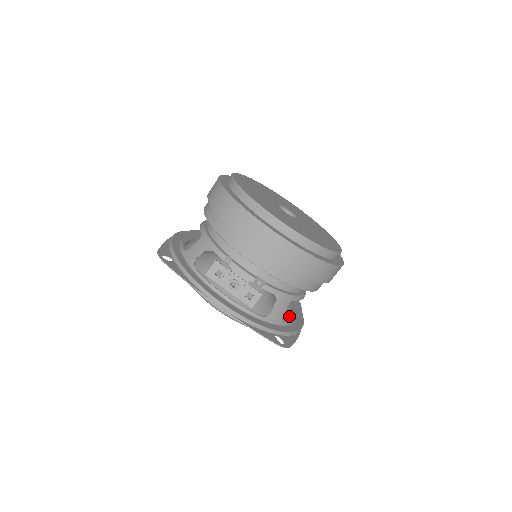
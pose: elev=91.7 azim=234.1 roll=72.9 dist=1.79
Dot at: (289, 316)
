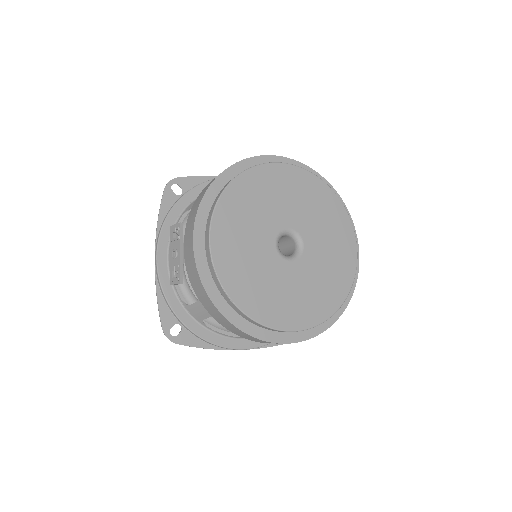
Dot at: occluded
